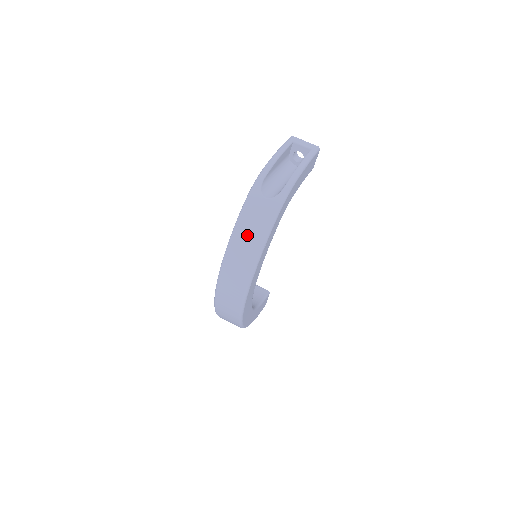
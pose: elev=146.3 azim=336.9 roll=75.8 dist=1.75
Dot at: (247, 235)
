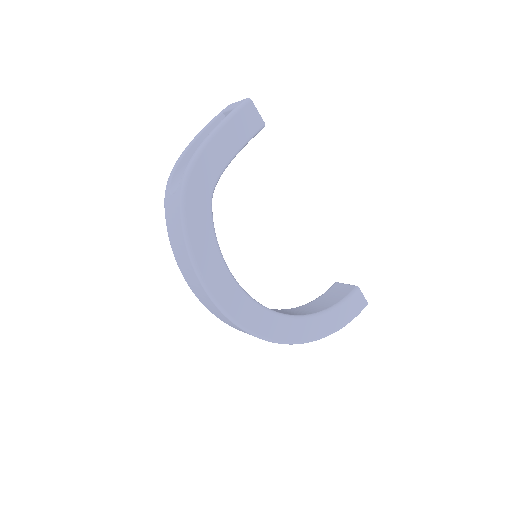
Dot at: (176, 243)
